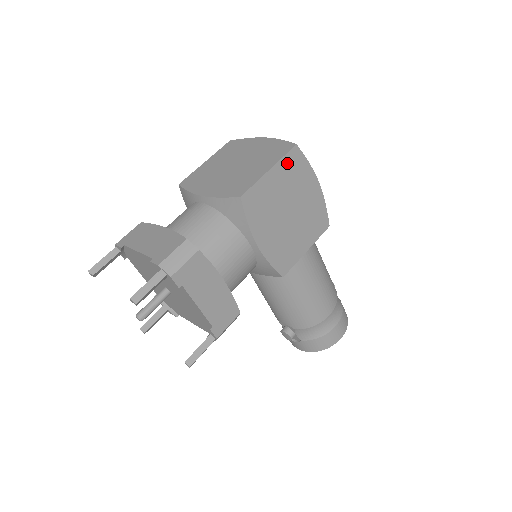
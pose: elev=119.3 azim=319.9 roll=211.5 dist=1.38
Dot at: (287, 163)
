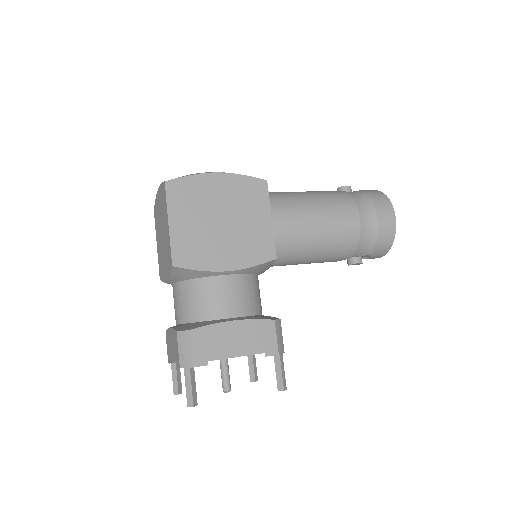
Dot at: (175, 201)
